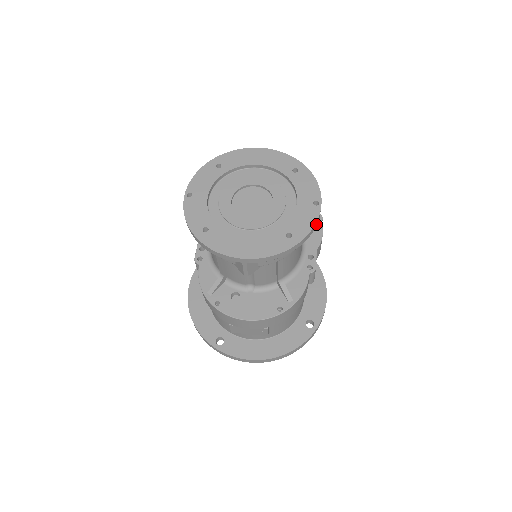
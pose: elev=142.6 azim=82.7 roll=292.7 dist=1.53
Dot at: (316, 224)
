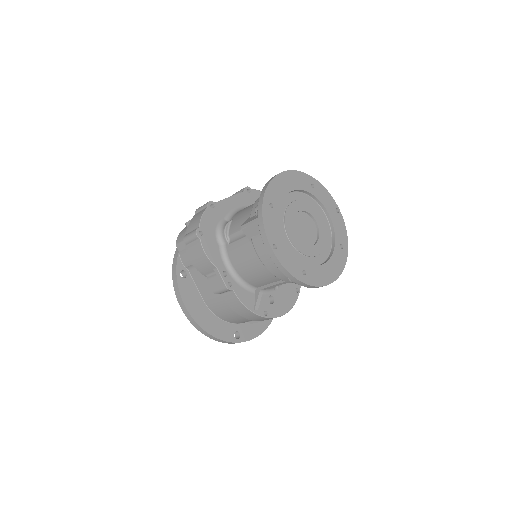
Dot at: occluded
